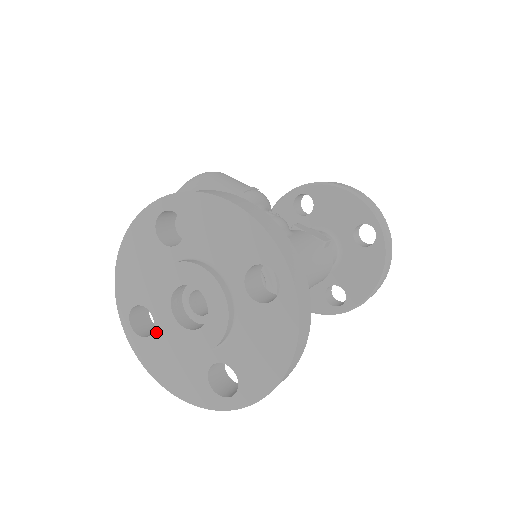
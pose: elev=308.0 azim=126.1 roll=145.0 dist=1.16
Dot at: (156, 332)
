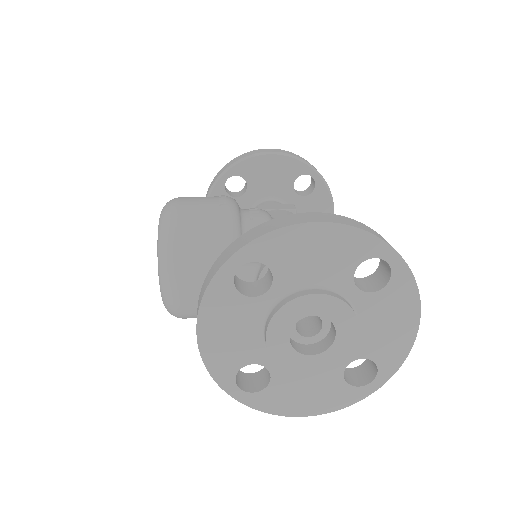
Dot at: (274, 378)
